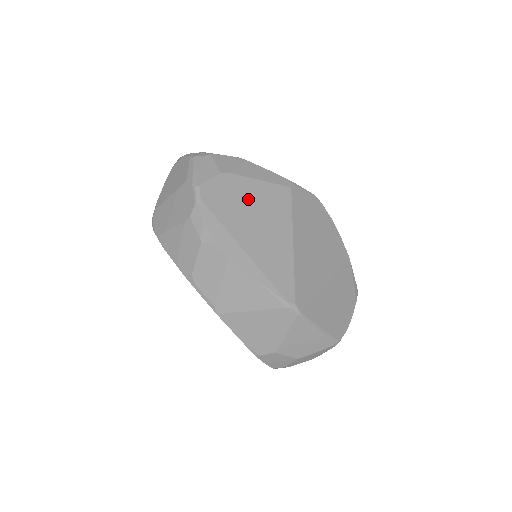
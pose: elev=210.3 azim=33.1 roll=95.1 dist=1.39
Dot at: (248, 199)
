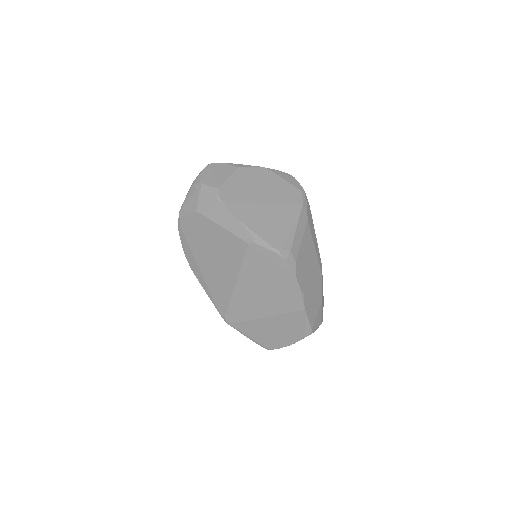
Dot at: (211, 239)
